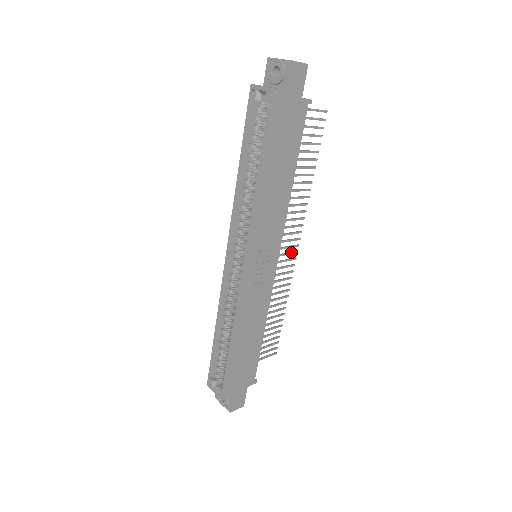
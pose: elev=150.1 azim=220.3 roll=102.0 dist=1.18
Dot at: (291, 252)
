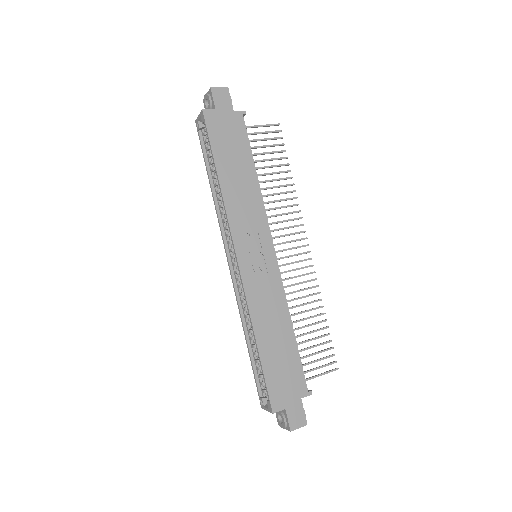
Dot at: occluded
